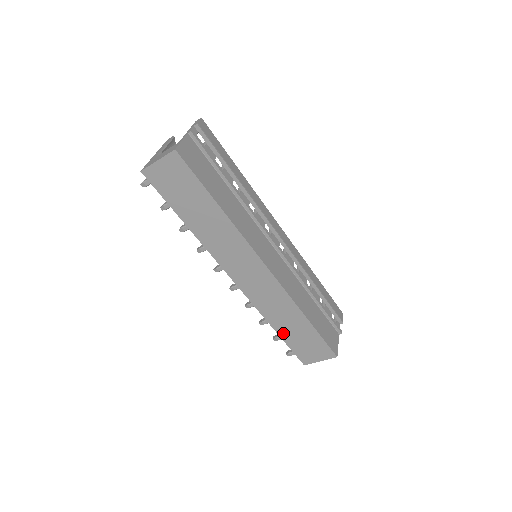
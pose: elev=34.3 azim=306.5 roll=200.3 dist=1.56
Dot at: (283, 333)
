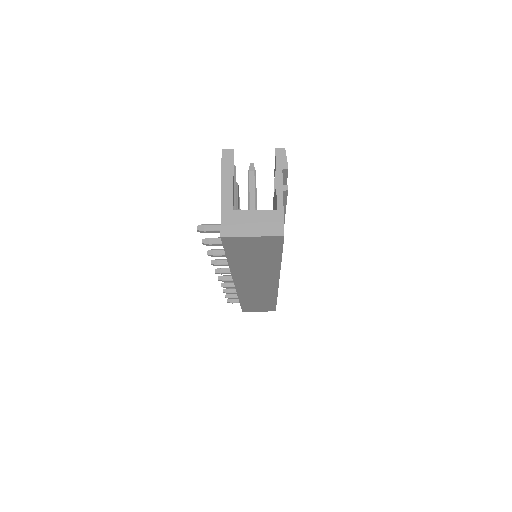
Dot at: (245, 303)
